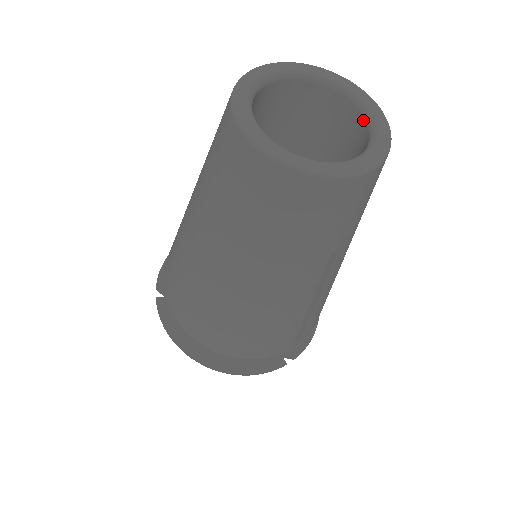
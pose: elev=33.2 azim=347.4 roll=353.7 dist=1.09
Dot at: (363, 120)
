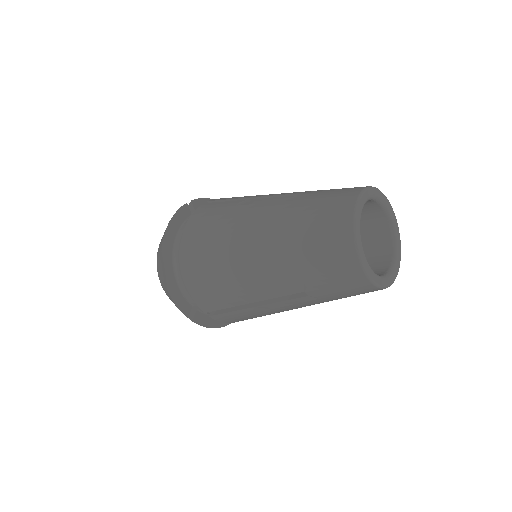
Dot at: (378, 206)
